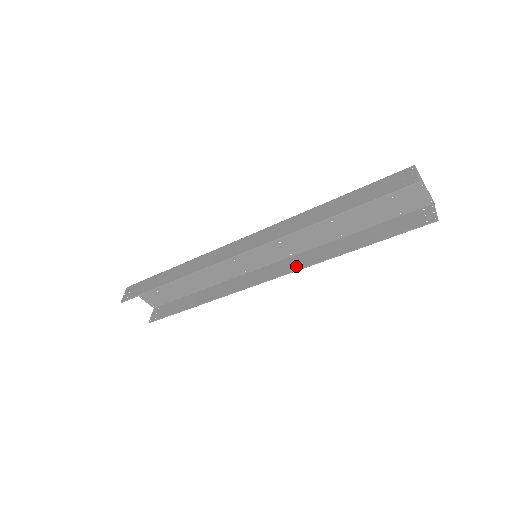
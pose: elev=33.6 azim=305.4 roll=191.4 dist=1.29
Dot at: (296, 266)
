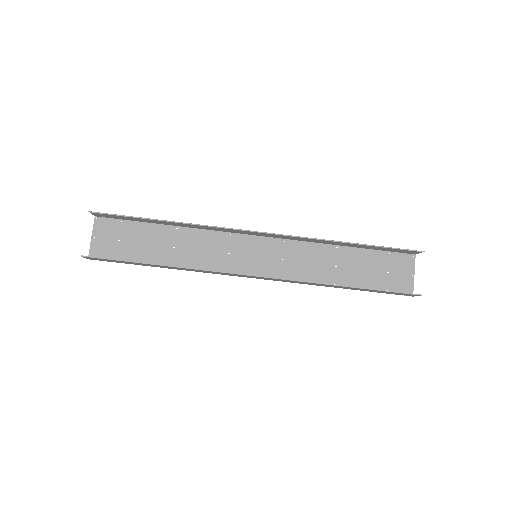
Dot at: (288, 280)
